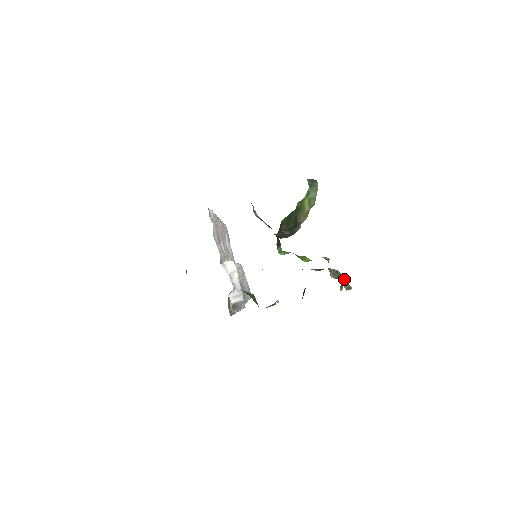
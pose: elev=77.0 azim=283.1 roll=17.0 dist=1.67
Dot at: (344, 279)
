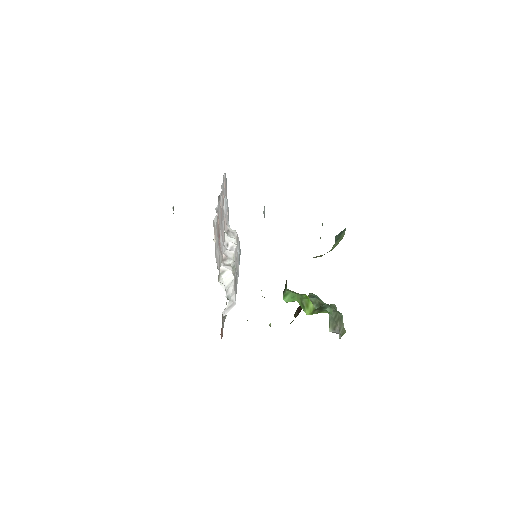
Dot at: (341, 323)
